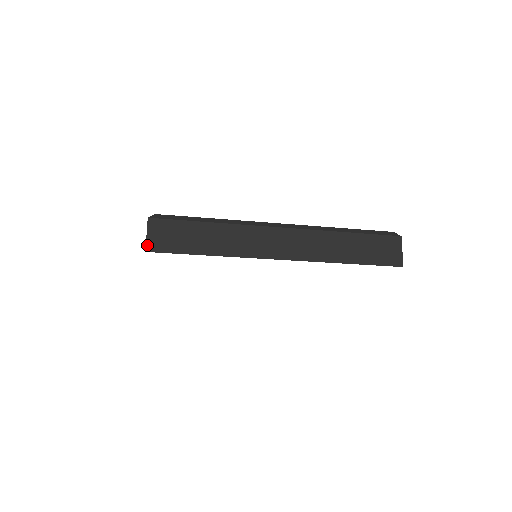
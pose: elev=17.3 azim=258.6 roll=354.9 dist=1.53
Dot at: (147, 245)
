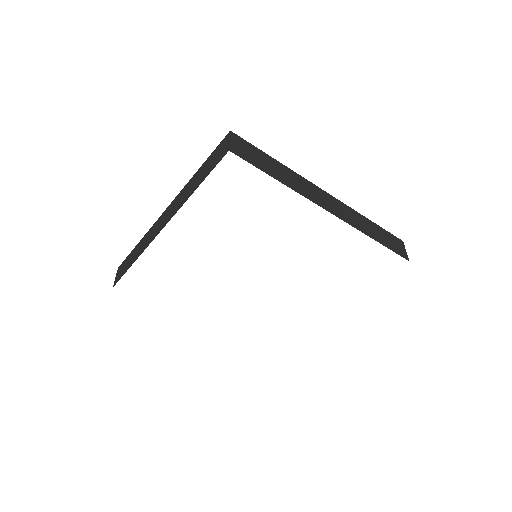
Dot at: (230, 147)
